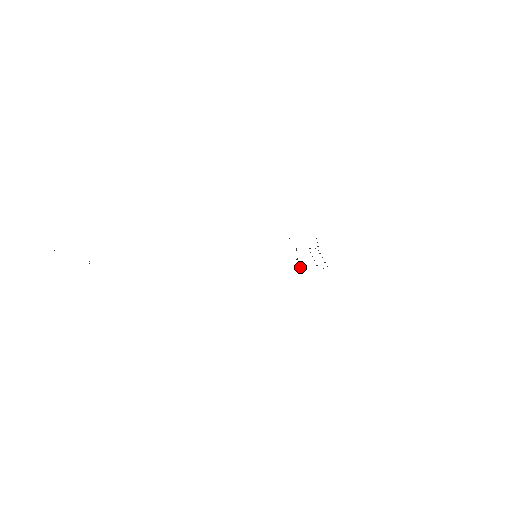
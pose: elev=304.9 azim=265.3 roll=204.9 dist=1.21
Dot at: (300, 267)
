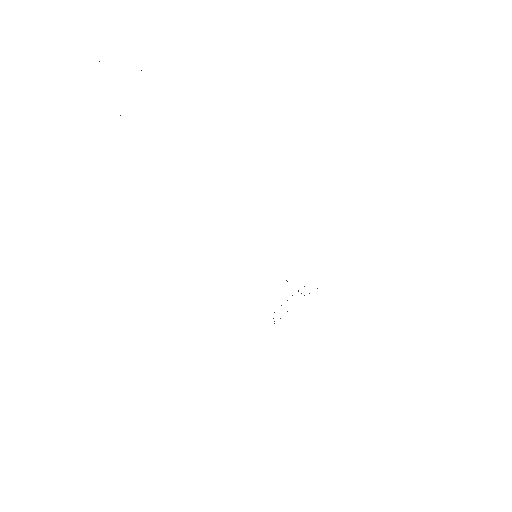
Dot at: occluded
